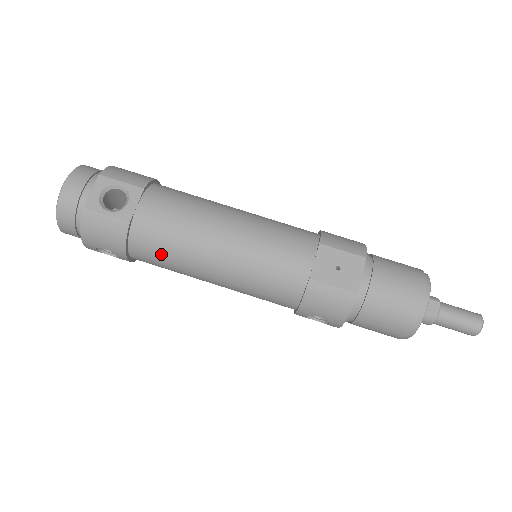
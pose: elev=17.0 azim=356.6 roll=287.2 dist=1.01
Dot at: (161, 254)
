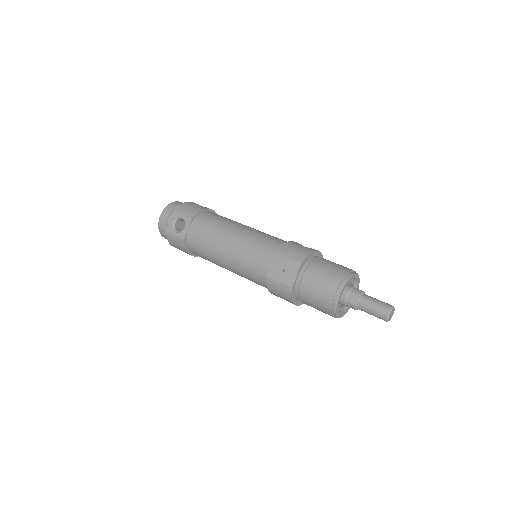
Dot at: (202, 255)
